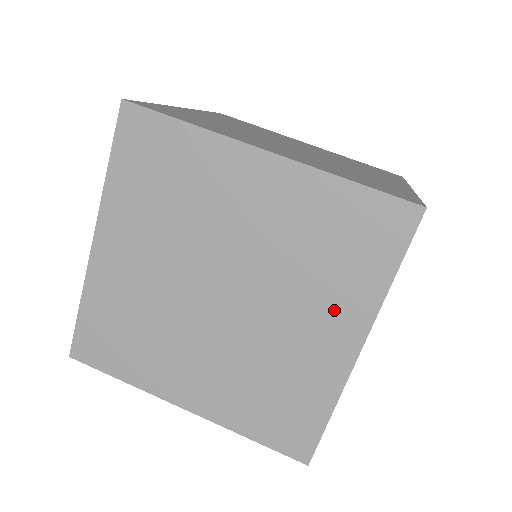
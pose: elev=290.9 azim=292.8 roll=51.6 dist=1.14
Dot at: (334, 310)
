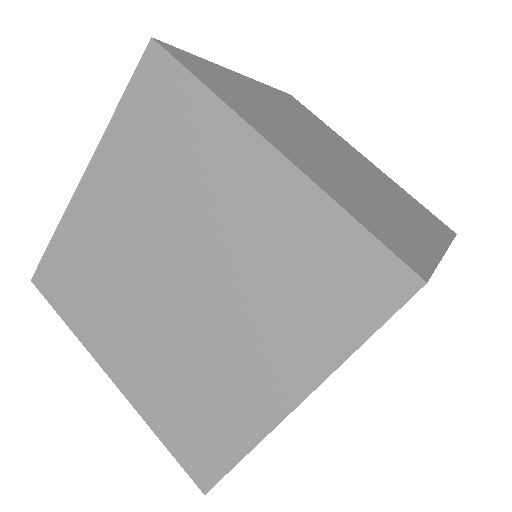
Dot at: (284, 351)
